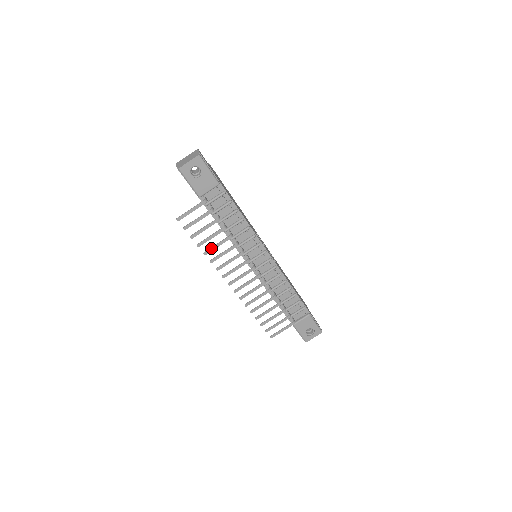
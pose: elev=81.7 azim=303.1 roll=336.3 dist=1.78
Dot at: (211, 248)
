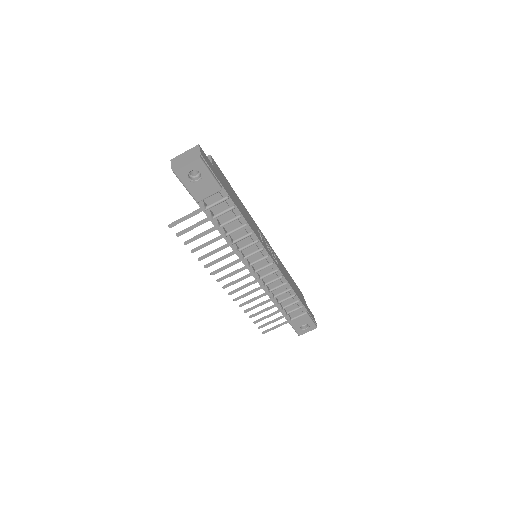
Dot at: (207, 254)
